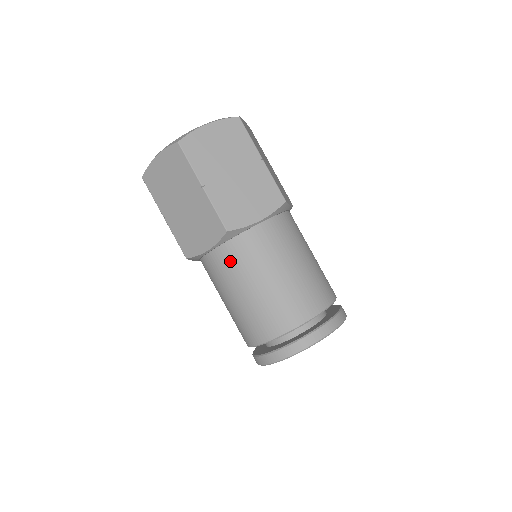
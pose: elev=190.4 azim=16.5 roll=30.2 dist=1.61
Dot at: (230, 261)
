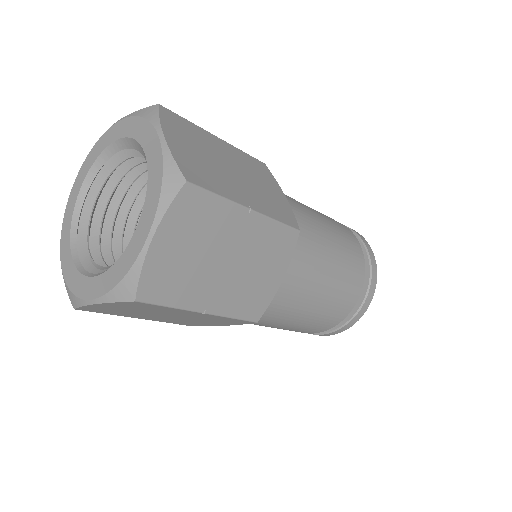
Dot at: (259, 320)
